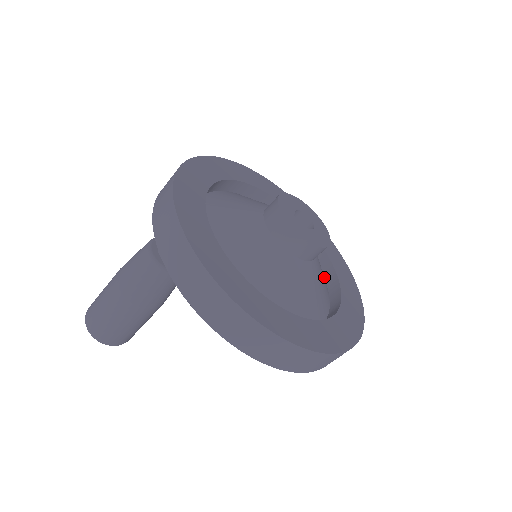
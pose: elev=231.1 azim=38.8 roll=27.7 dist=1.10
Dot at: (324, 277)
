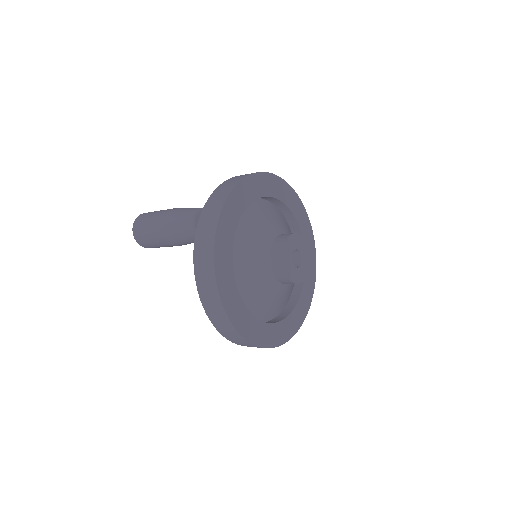
Dot at: (291, 295)
